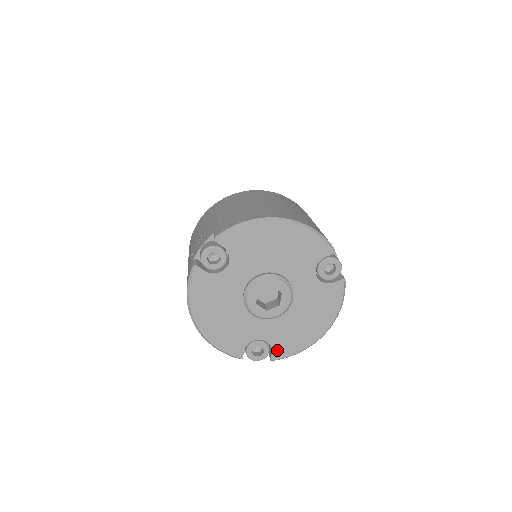
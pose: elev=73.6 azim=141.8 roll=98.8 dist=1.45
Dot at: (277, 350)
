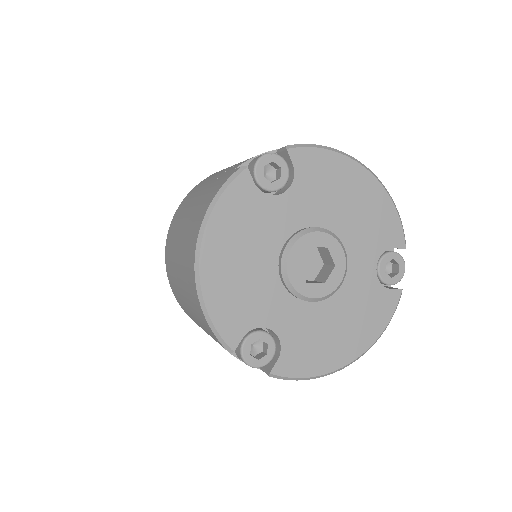
Dot at: (286, 359)
